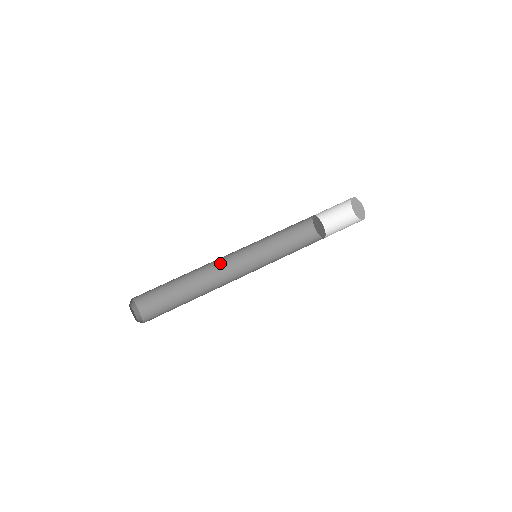
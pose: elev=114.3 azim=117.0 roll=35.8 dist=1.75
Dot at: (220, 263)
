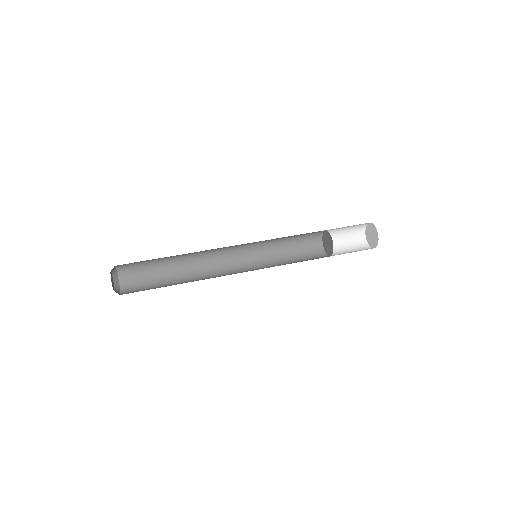
Dot at: (219, 269)
